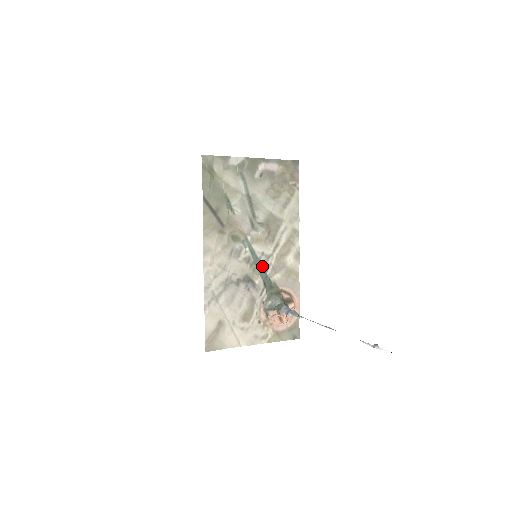
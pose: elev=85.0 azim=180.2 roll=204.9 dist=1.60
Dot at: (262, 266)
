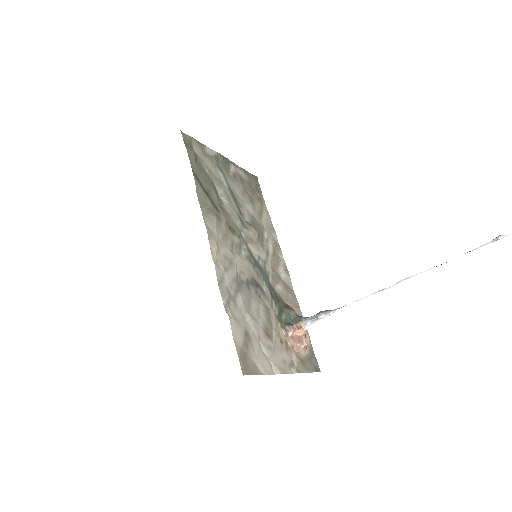
Dot at: (263, 271)
